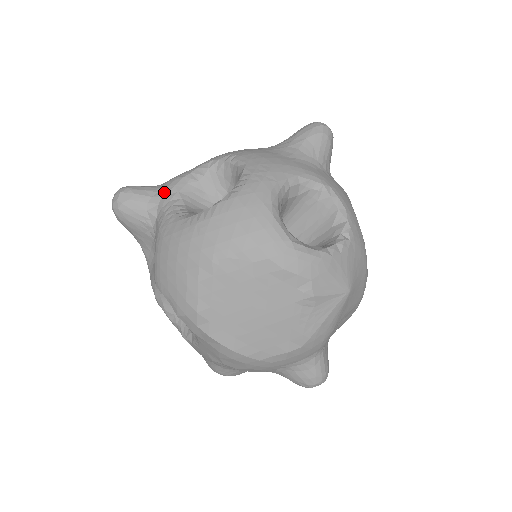
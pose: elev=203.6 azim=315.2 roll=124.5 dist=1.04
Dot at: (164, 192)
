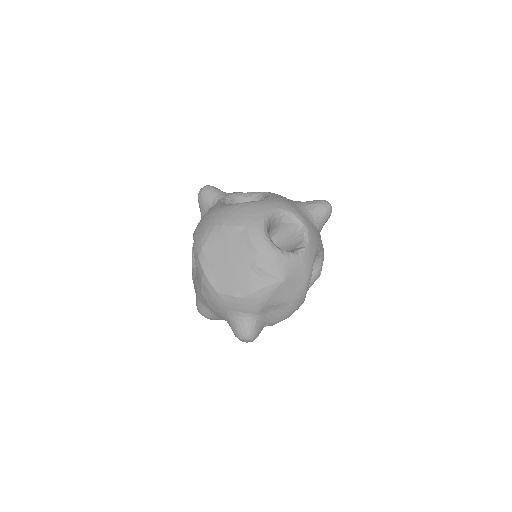
Dot at: (226, 195)
